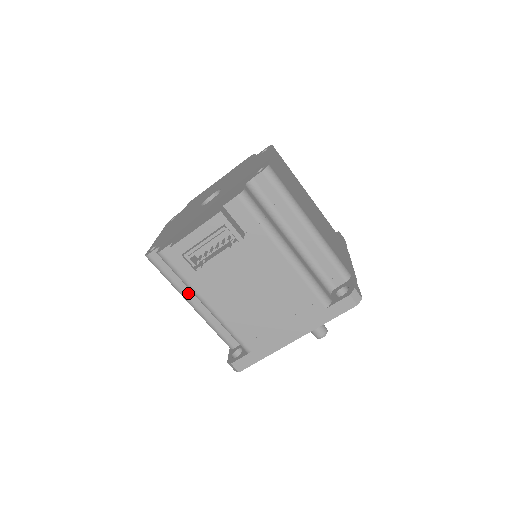
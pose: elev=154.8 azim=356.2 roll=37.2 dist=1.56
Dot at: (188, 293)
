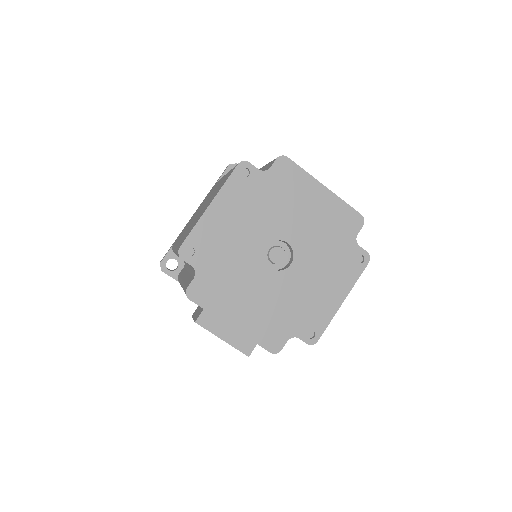
Dot at: occluded
